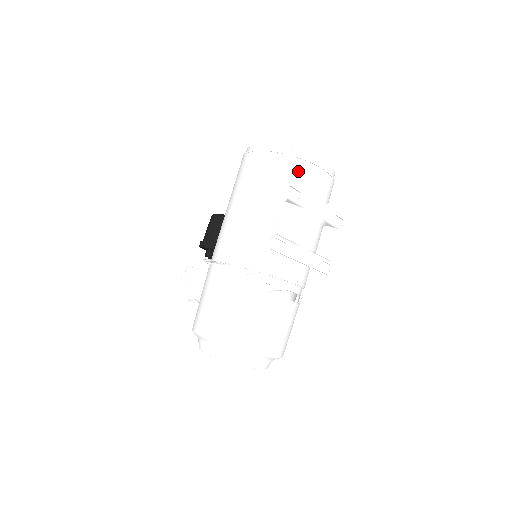
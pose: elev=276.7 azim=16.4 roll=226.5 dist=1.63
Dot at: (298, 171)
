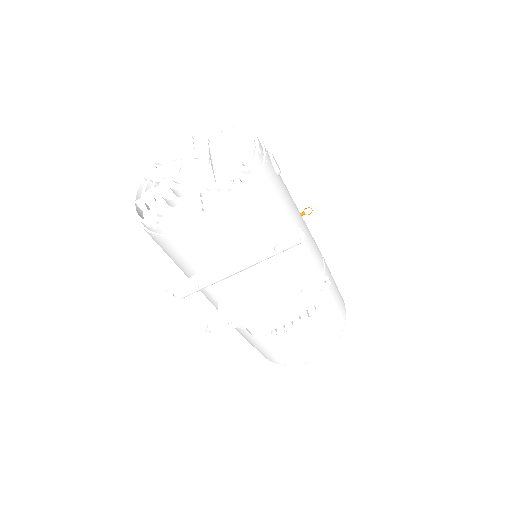
Dot at: (176, 250)
